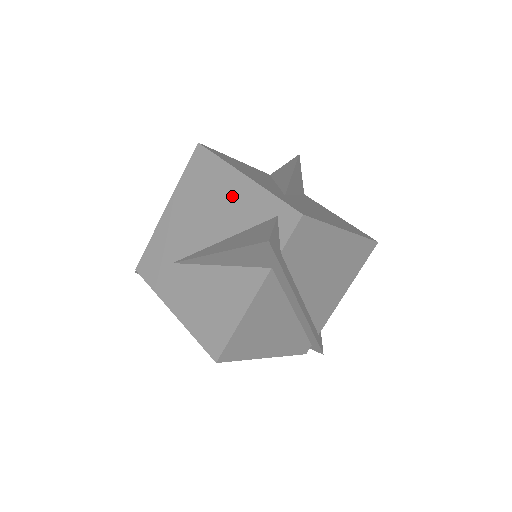
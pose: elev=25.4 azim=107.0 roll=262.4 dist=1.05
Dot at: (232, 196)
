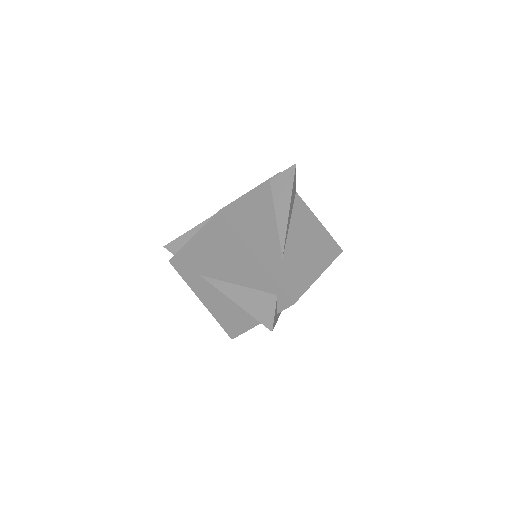
Dot at: (246, 264)
